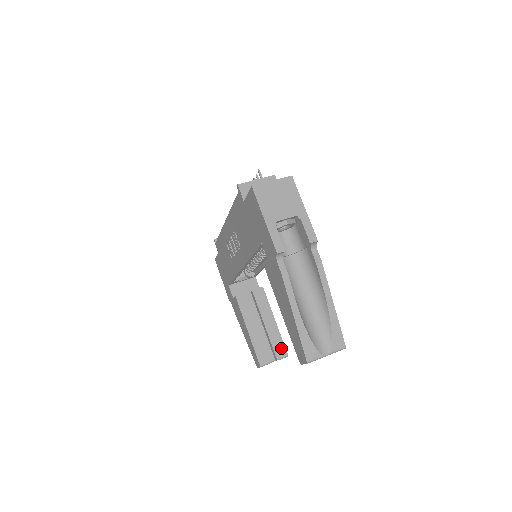
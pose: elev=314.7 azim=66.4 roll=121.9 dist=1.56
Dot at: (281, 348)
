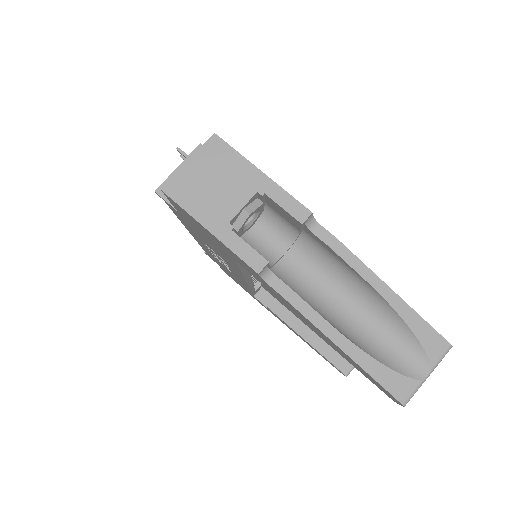
Dot at: occluded
